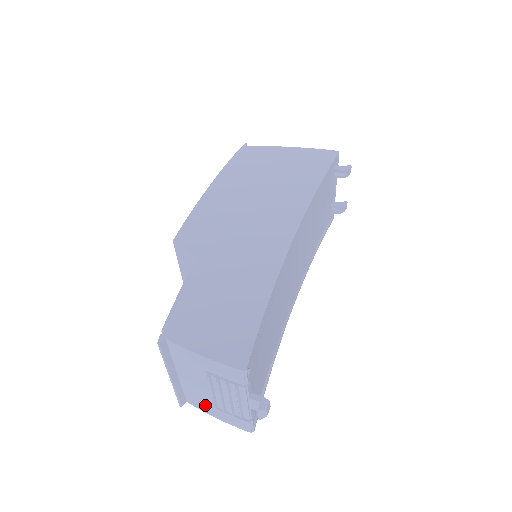
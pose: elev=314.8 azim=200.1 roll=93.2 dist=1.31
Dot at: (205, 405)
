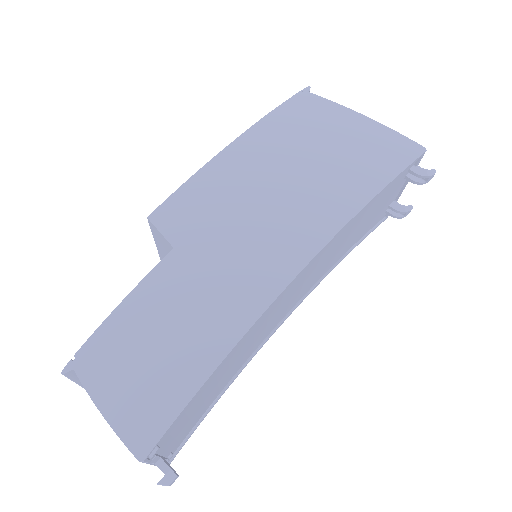
Dot at: occluded
